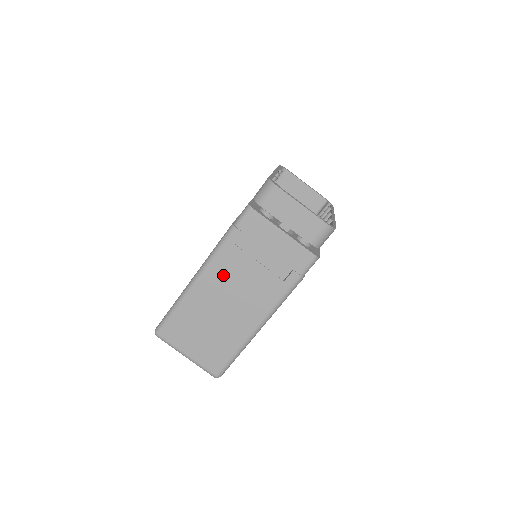
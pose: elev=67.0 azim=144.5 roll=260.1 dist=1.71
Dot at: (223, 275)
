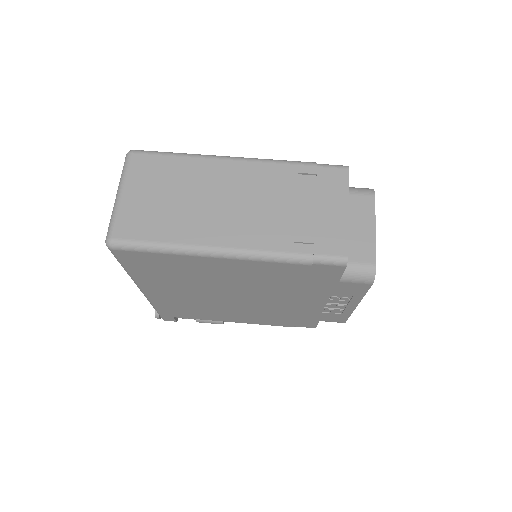
Dot at: (254, 179)
